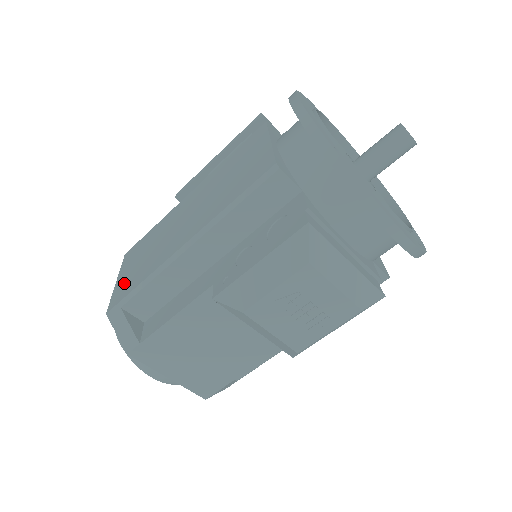
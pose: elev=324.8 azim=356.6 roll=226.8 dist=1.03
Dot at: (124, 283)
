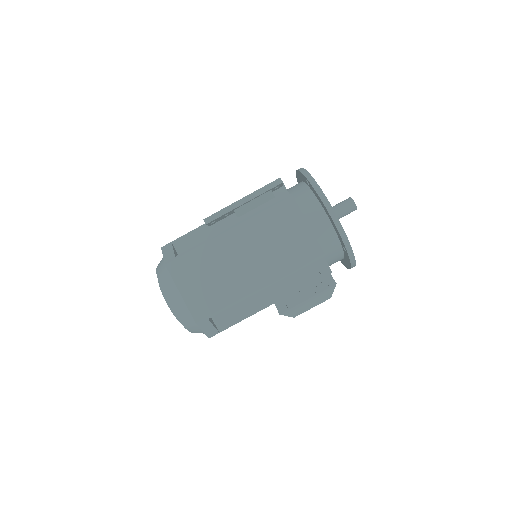
Dot at: (199, 300)
